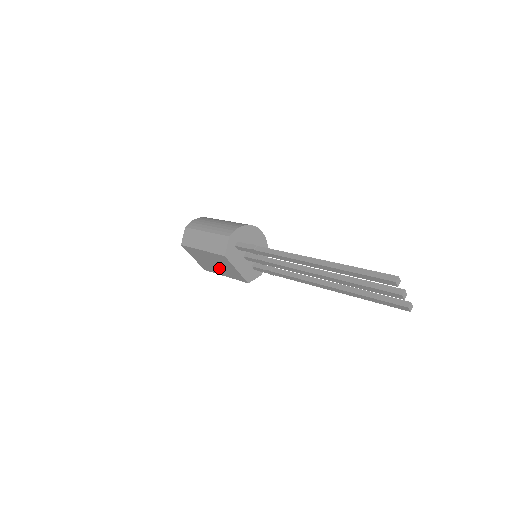
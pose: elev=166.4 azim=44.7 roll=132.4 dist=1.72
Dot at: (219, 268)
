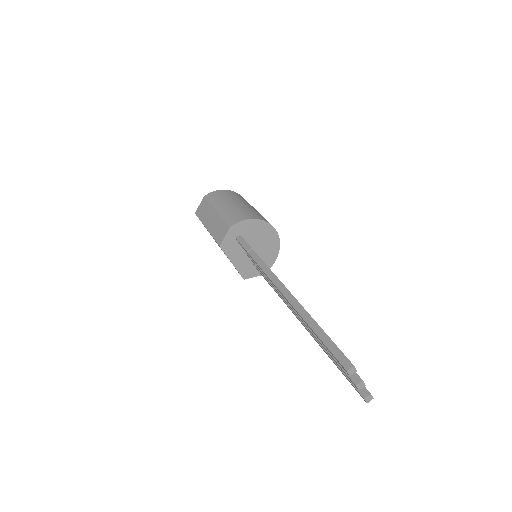
Dot at: occluded
